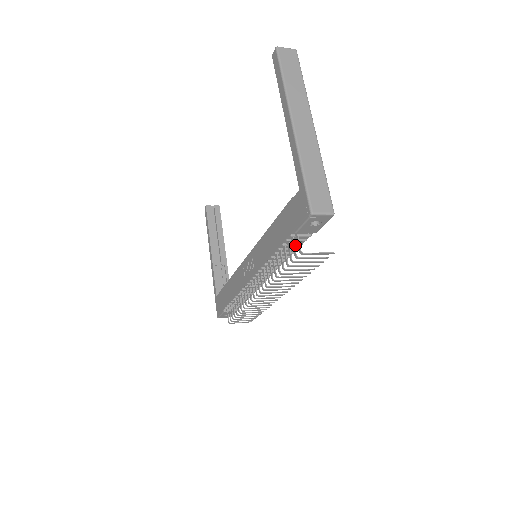
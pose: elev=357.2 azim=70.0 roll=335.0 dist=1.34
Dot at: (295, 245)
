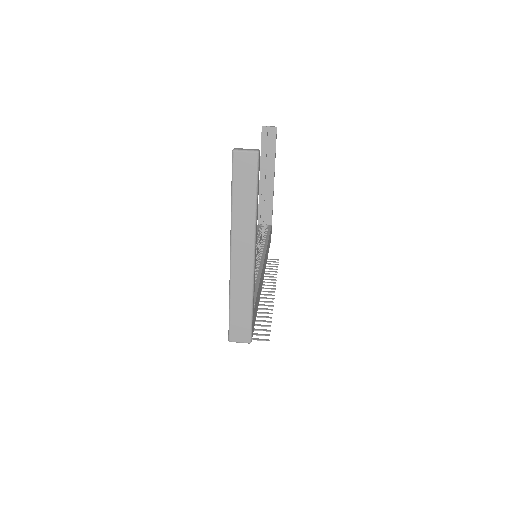
Dot at: occluded
